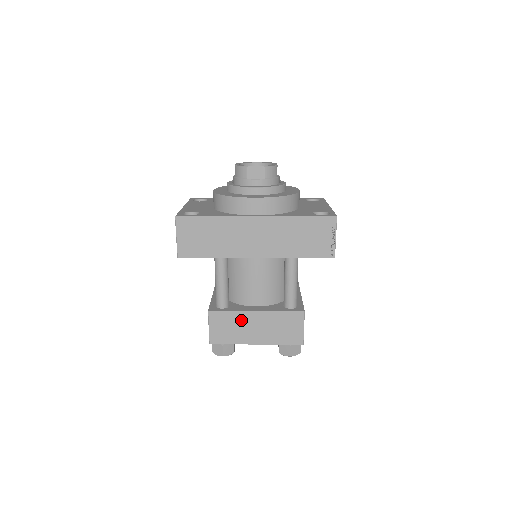
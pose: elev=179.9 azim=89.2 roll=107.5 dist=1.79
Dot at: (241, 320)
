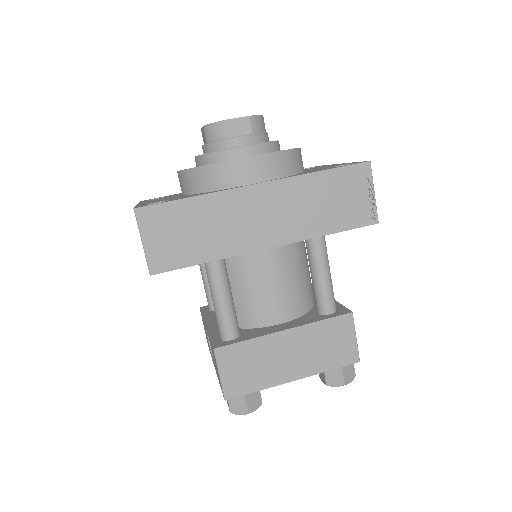
Dot at: (265, 349)
